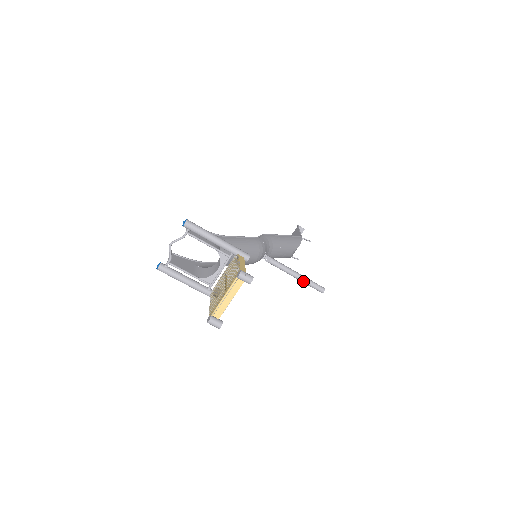
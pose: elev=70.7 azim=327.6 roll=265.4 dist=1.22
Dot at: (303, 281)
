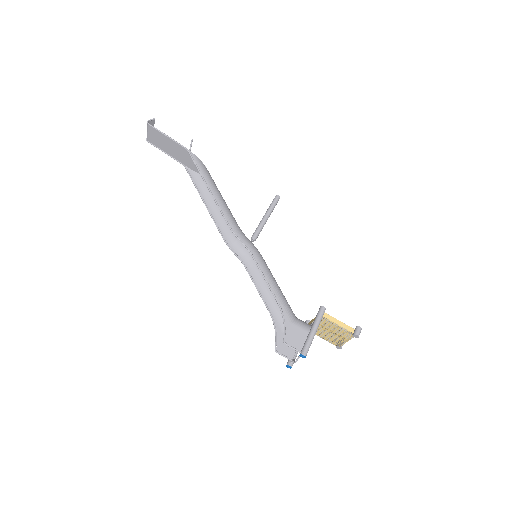
Dot at: occluded
